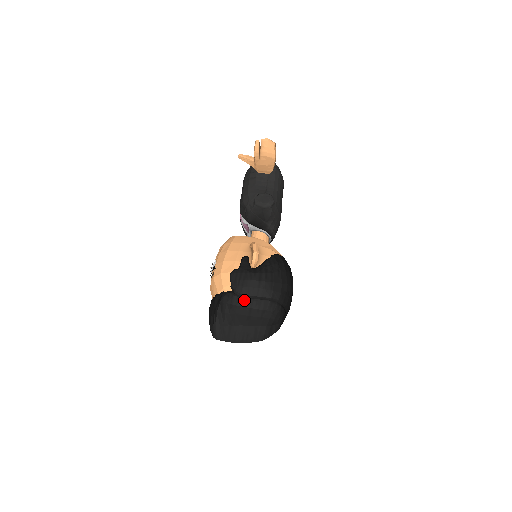
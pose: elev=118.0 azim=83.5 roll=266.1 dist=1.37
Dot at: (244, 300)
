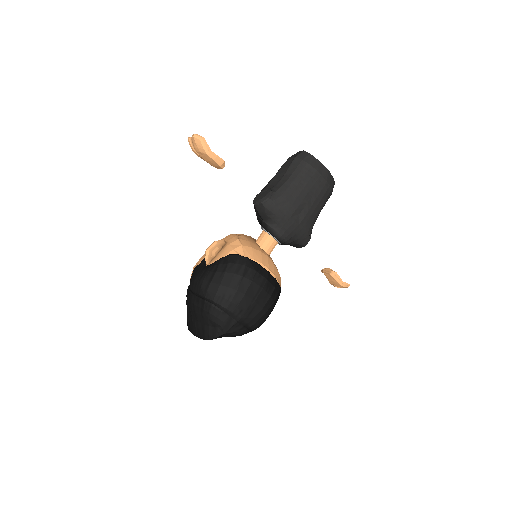
Dot at: (191, 295)
